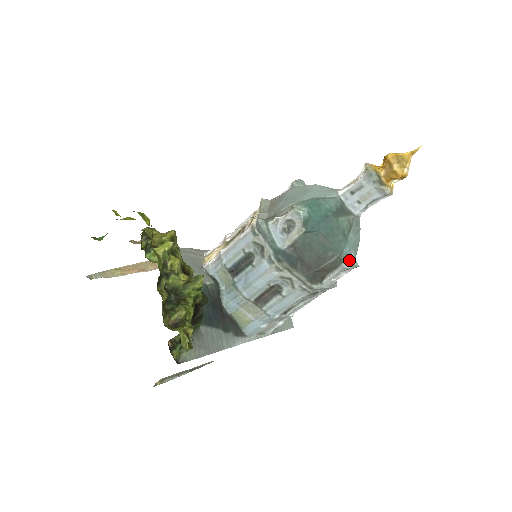
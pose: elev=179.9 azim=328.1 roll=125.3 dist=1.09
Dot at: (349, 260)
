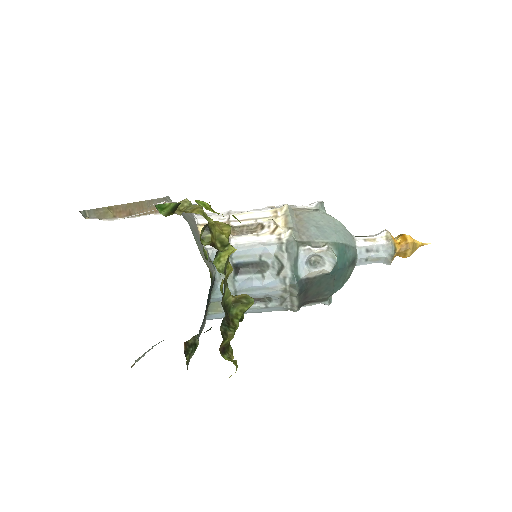
Dot at: (330, 298)
